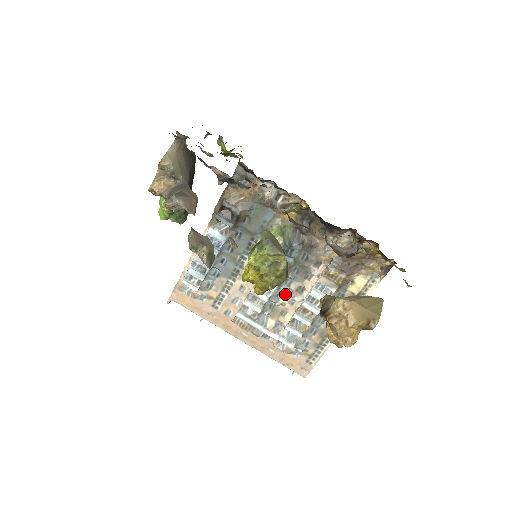
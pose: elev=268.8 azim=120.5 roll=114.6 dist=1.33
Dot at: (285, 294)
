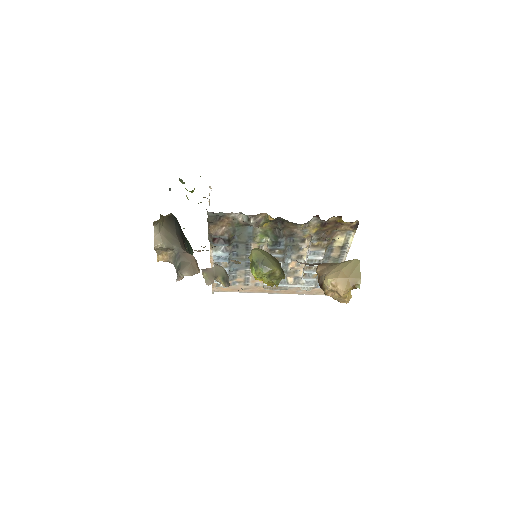
Dot at: (290, 263)
